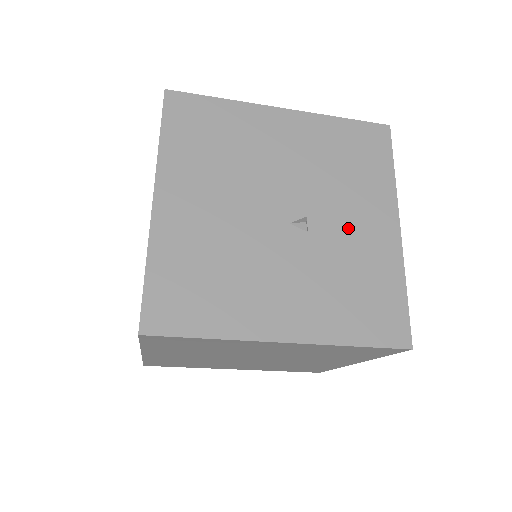
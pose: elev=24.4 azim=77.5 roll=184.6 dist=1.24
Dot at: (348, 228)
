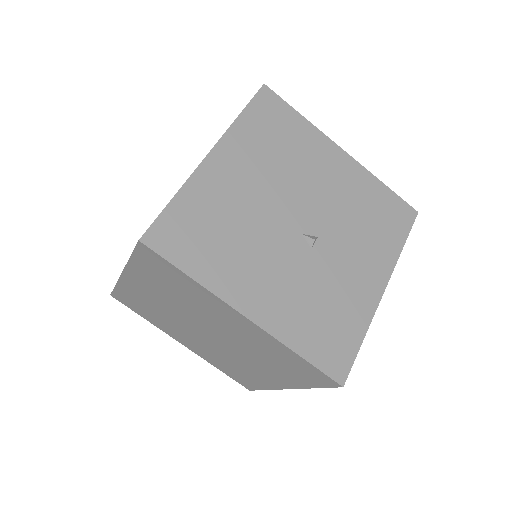
Dot at: (344, 265)
